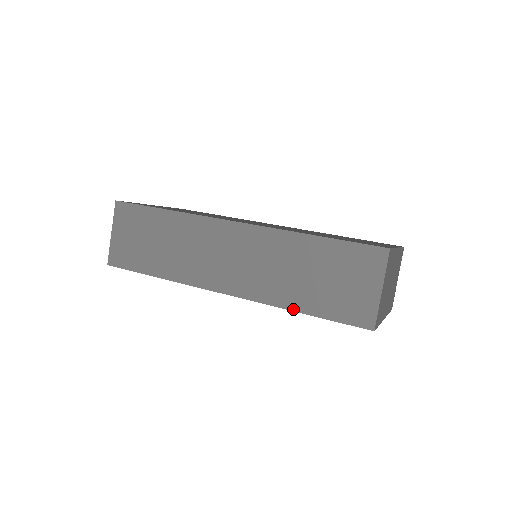
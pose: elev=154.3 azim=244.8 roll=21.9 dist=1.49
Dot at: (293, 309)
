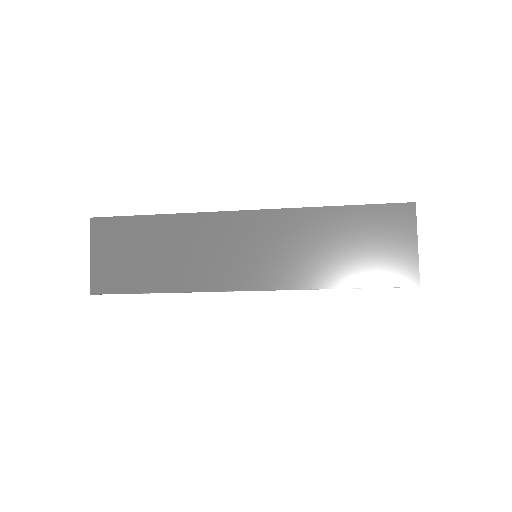
Dot at: (330, 287)
